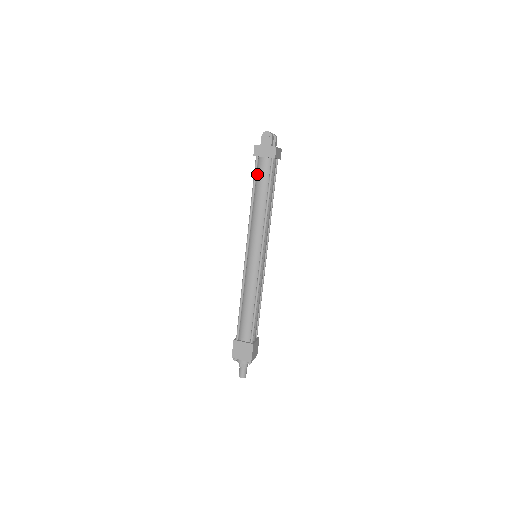
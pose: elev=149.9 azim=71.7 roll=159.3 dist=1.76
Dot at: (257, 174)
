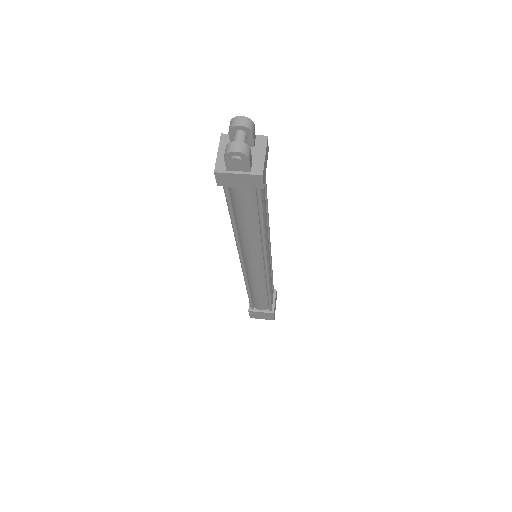
Dot at: (232, 199)
